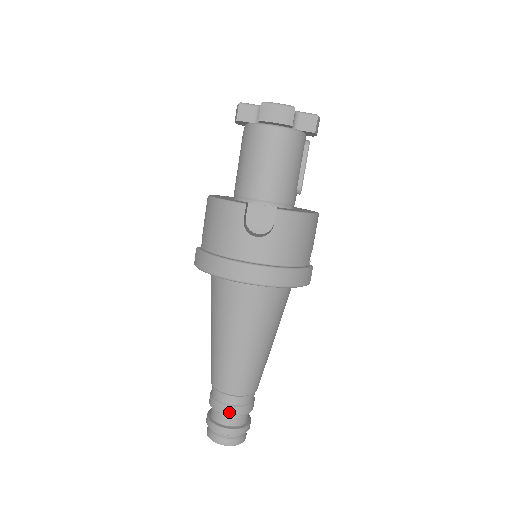
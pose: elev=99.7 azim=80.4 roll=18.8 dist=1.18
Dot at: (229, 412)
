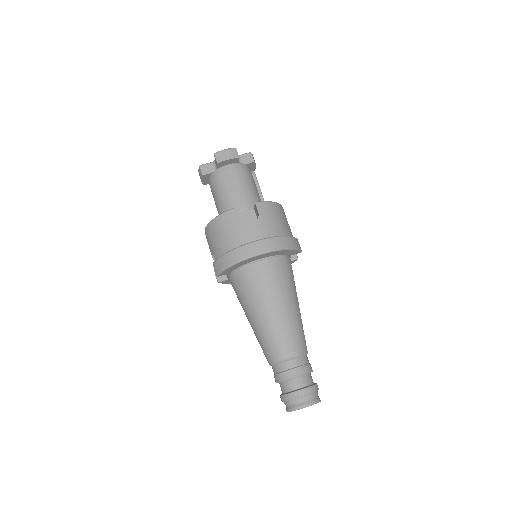
Dot at: (296, 374)
